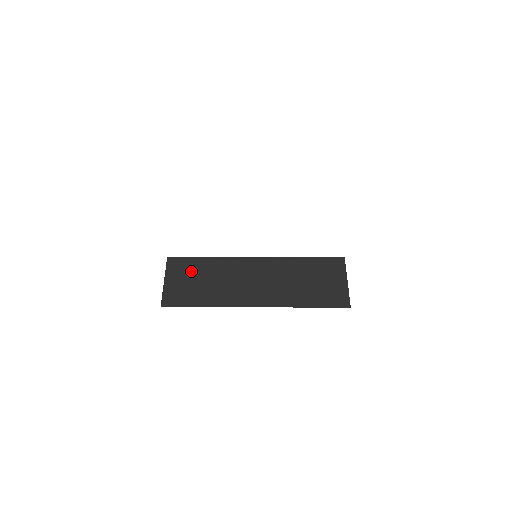
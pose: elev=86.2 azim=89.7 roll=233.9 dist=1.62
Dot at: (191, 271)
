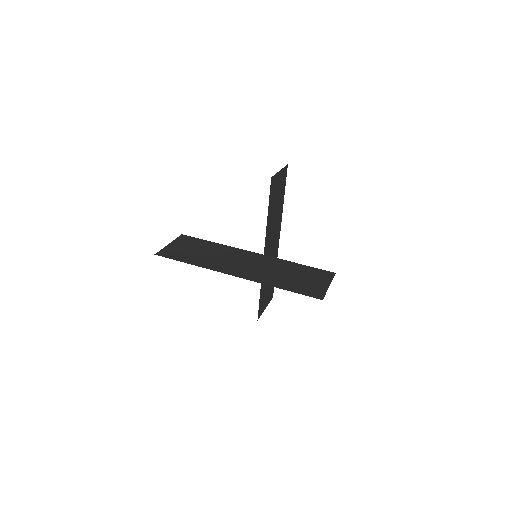
Dot at: (194, 245)
